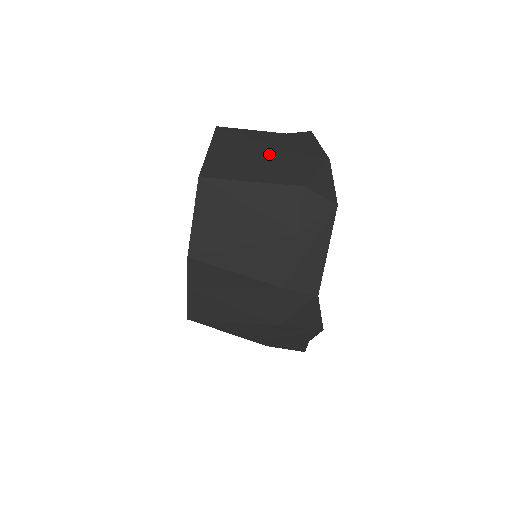
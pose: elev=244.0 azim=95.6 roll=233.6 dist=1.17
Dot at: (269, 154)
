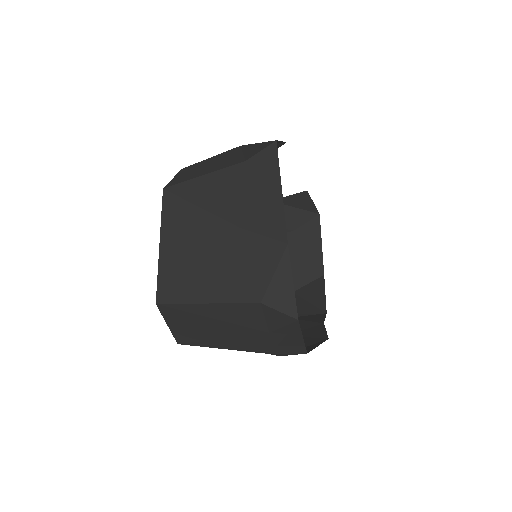
Dot at: (223, 241)
